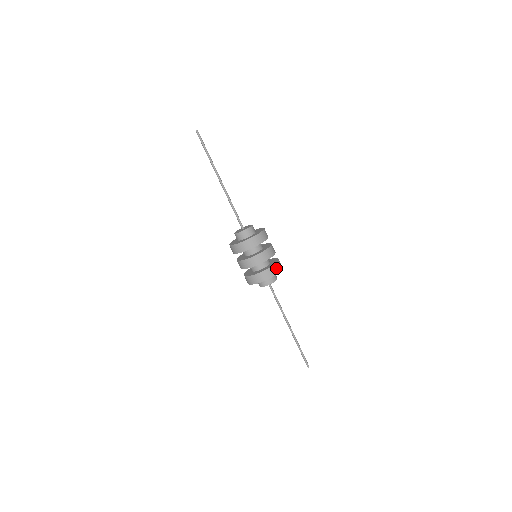
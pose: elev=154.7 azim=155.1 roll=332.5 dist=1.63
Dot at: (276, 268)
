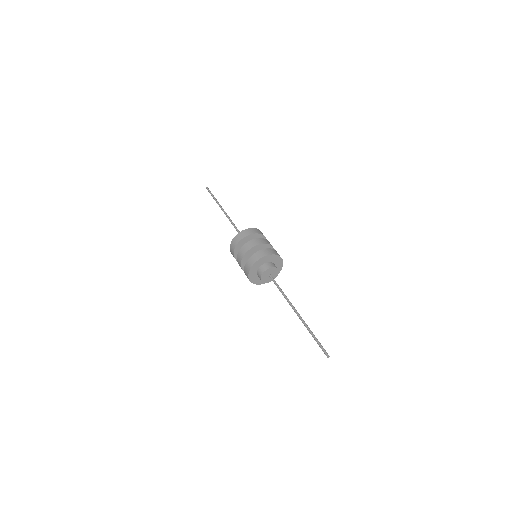
Dot at: (264, 252)
